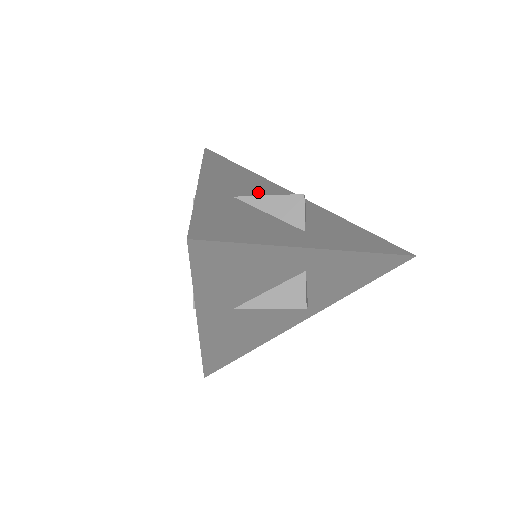
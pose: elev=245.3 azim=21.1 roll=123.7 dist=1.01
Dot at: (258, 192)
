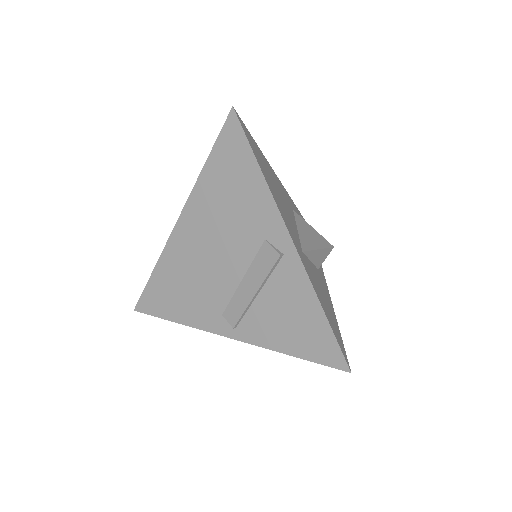
Dot at: (289, 213)
